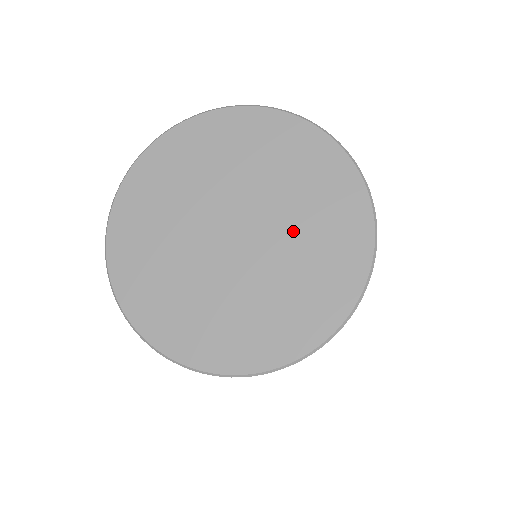
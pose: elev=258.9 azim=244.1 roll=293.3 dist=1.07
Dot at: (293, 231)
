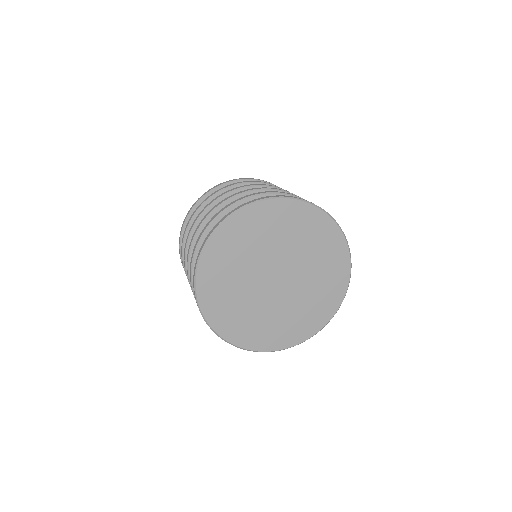
Dot at: (310, 269)
